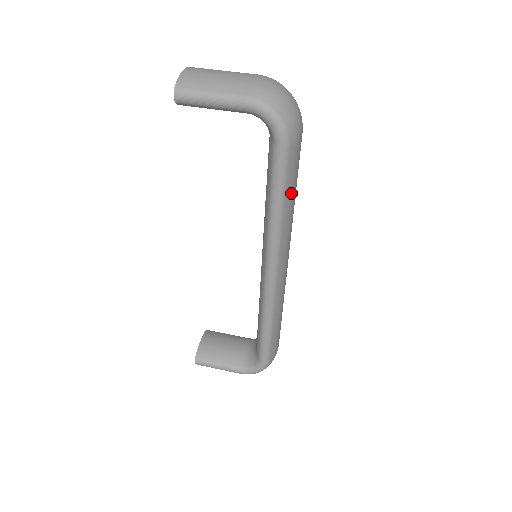
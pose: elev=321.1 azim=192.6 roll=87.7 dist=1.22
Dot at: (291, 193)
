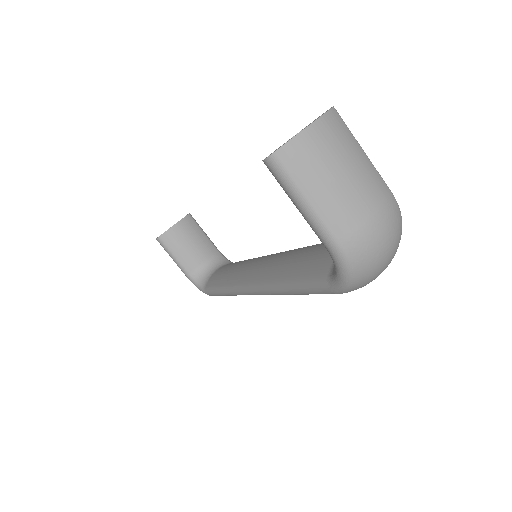
Dot at: occluded
